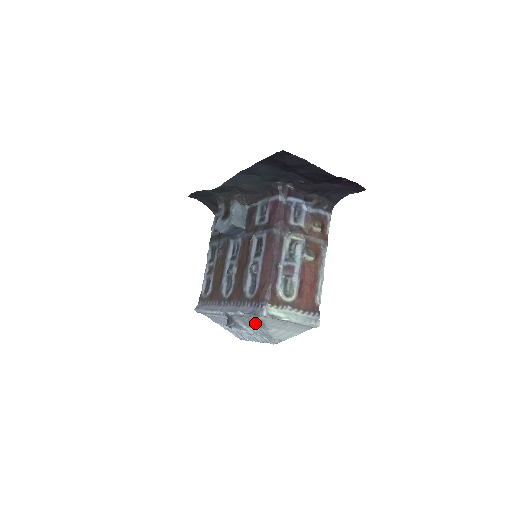
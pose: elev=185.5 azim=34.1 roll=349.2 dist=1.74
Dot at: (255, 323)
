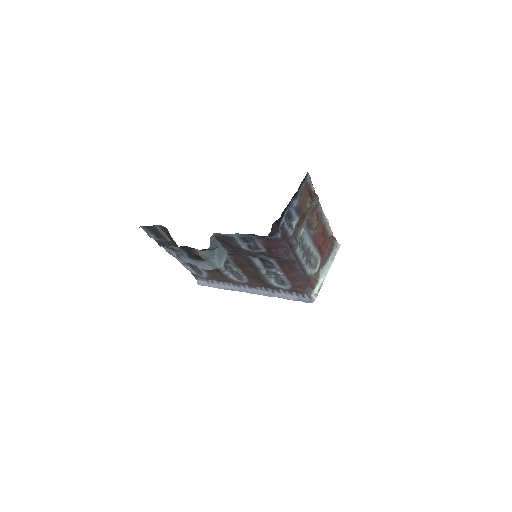
Dot at: occluded
